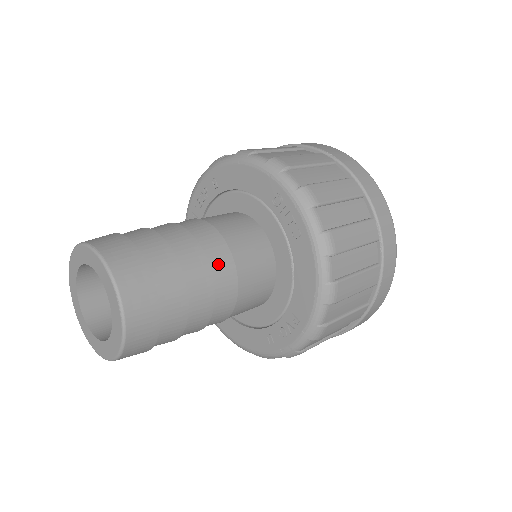
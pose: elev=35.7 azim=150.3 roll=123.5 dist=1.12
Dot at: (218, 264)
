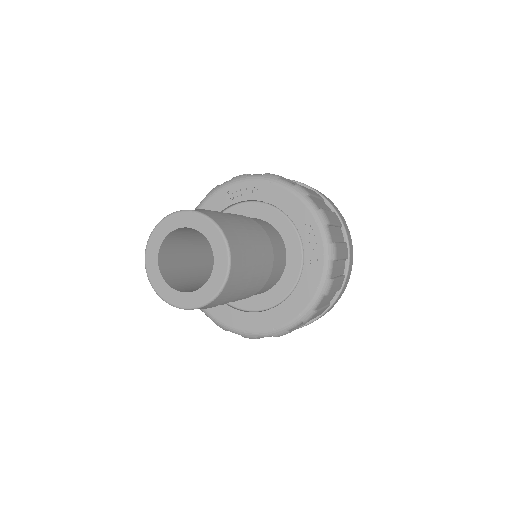
Dot at: occluded
